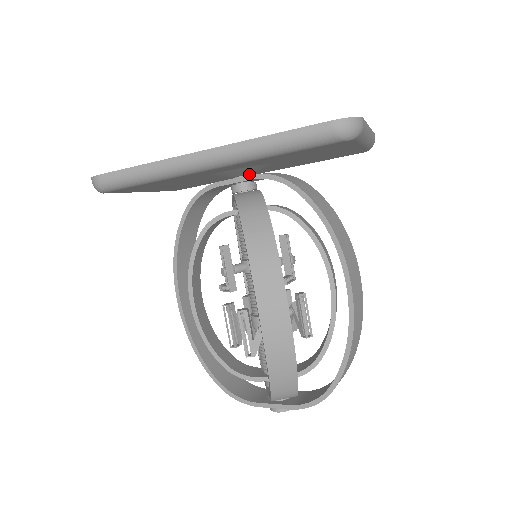
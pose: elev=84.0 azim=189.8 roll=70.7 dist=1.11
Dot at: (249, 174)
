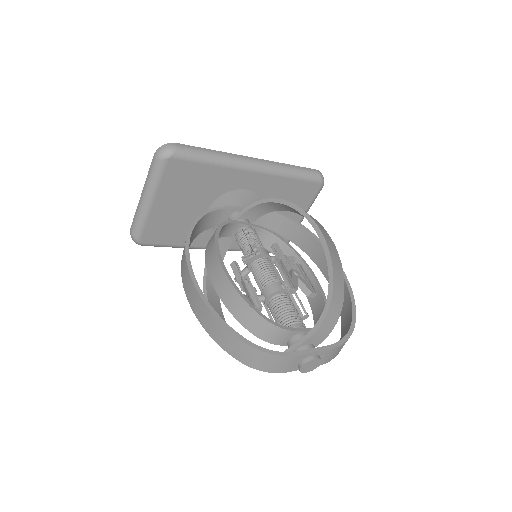
Dot at: occluded
